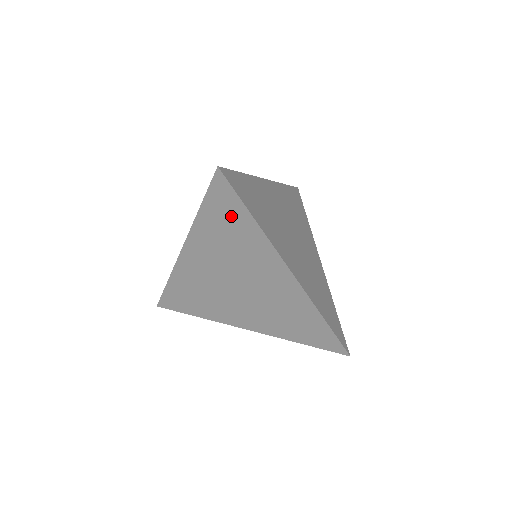
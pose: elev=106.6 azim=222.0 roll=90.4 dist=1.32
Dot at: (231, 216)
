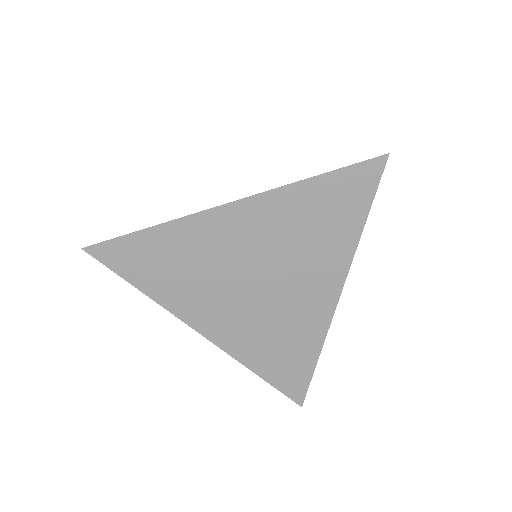
Dot at: (343, 207)
